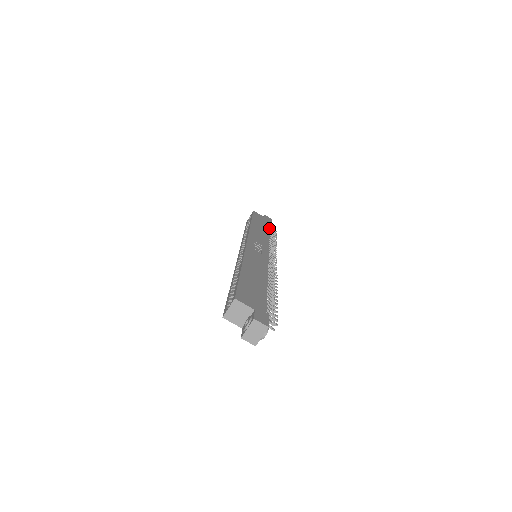
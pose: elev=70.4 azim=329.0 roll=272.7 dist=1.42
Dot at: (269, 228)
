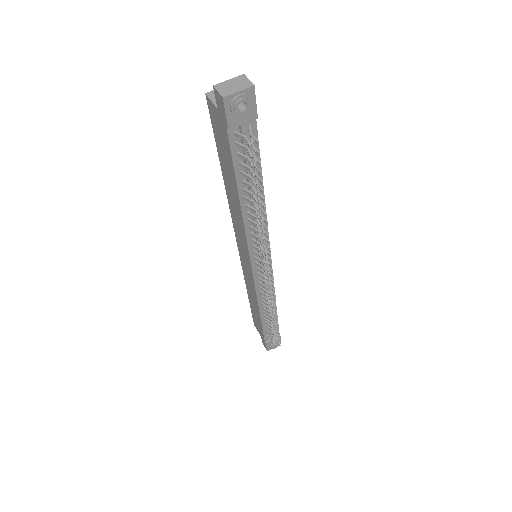
Dot at: (277, 317)
